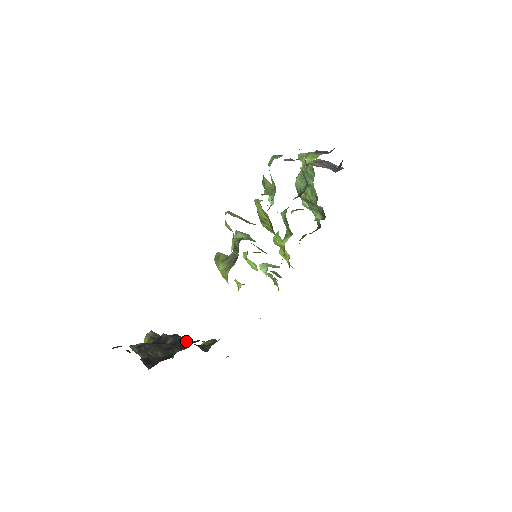
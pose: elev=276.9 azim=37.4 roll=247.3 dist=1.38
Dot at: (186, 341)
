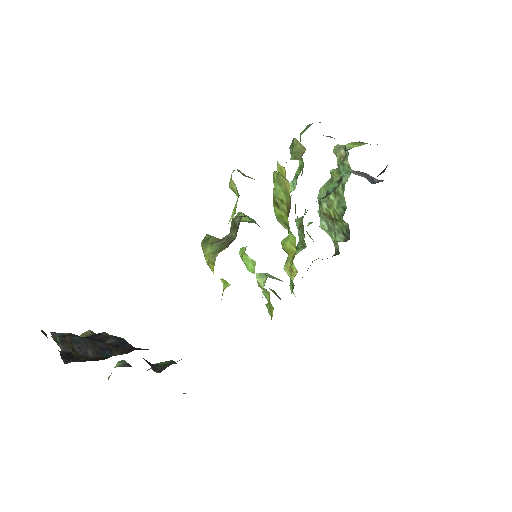
Dot at: (133, 347)
